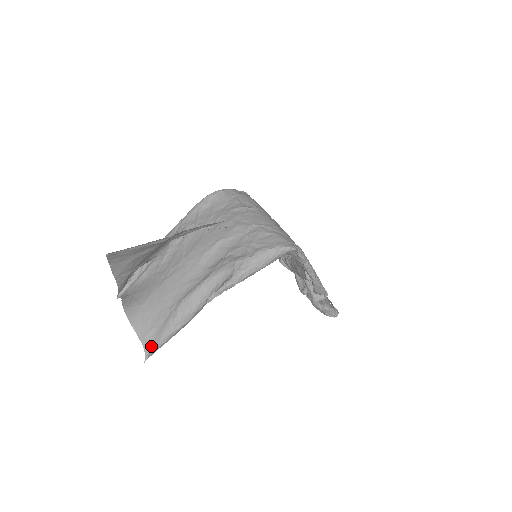
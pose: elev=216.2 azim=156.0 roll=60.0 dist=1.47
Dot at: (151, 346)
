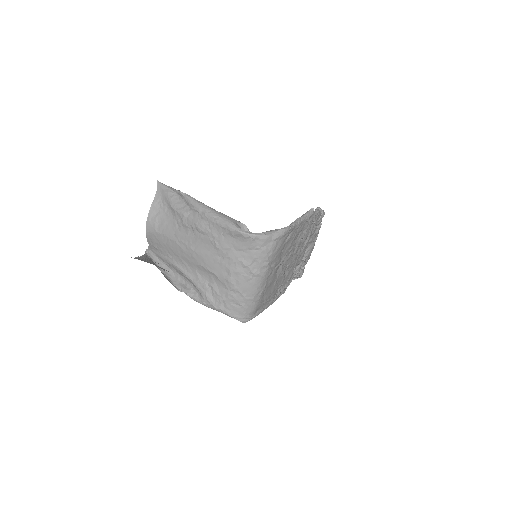
Dot at: (152, 250)
